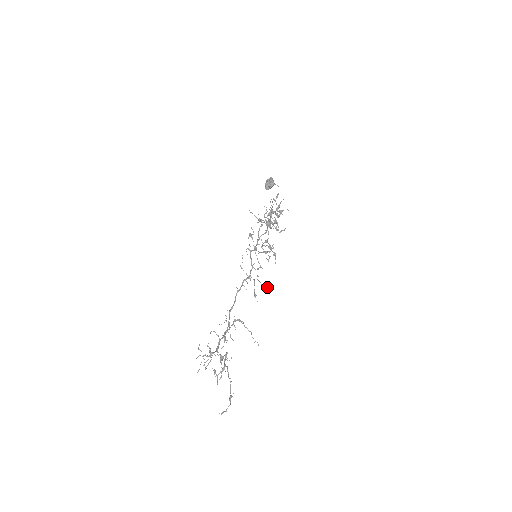
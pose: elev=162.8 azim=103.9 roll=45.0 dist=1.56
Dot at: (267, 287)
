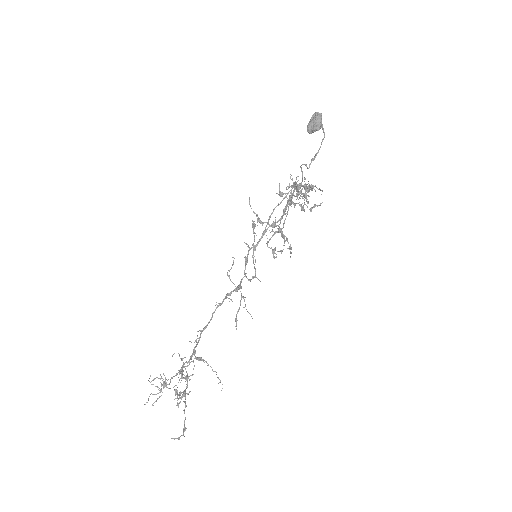
Dot at: (251, 316)
